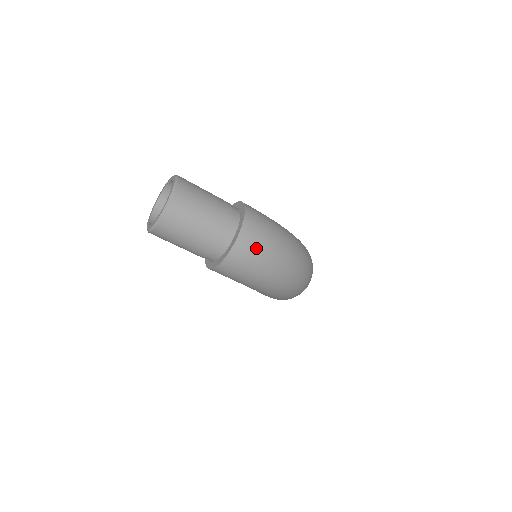
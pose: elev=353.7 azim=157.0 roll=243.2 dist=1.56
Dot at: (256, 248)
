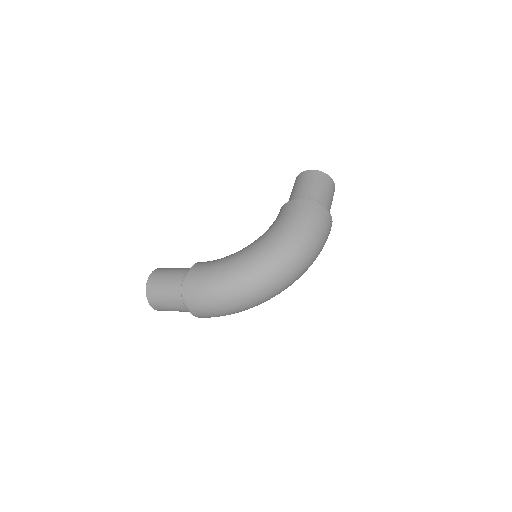
Dot at: (206, 313)
